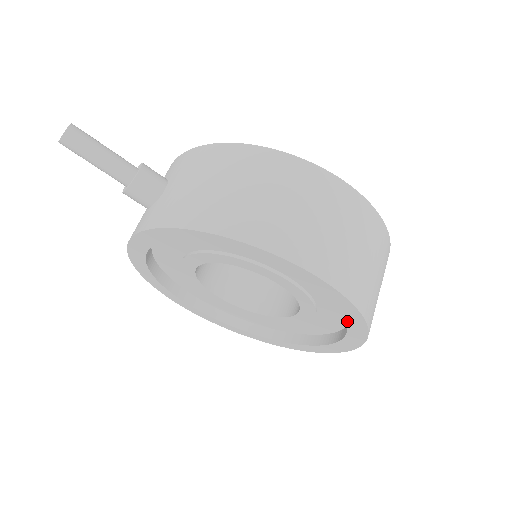
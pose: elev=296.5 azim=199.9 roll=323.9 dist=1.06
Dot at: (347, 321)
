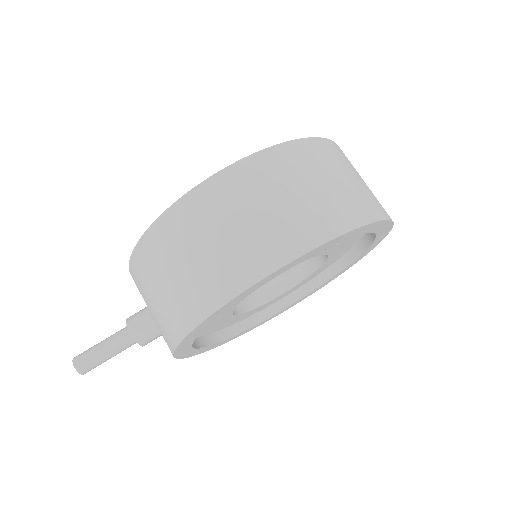
Dot at: (343, 240)
